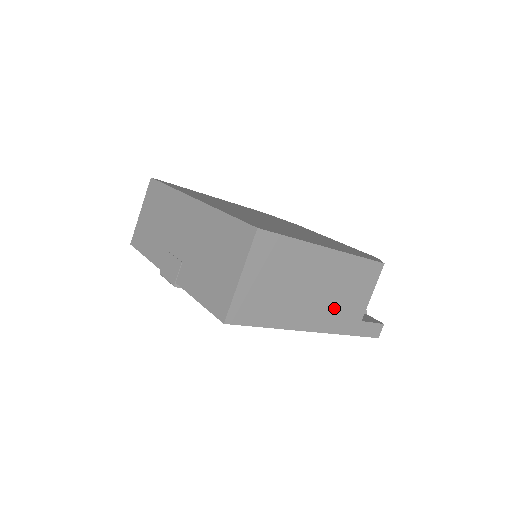
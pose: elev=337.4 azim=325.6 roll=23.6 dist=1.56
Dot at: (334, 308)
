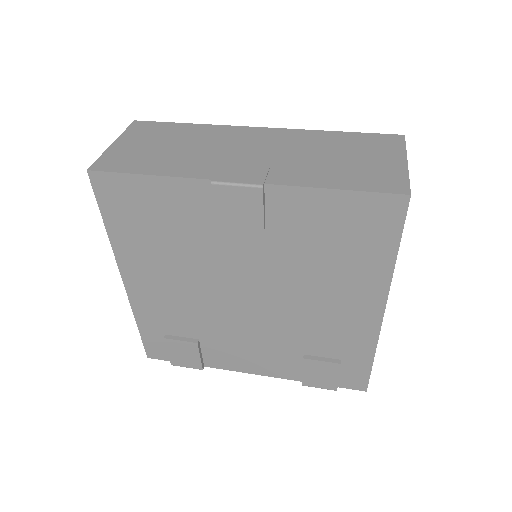
Dot at: occluded
